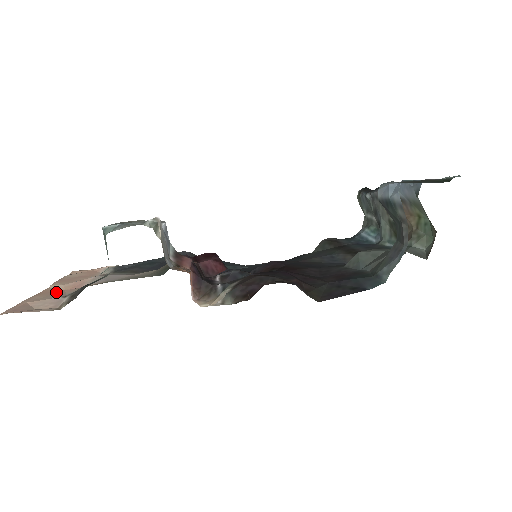
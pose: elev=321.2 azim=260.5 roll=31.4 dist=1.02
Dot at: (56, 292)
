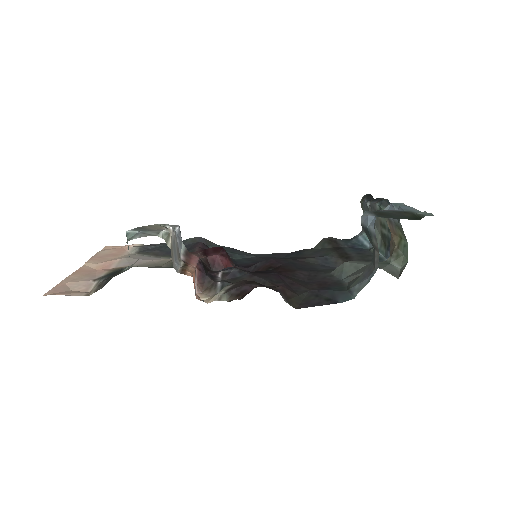
Dot at: (89, 272)
